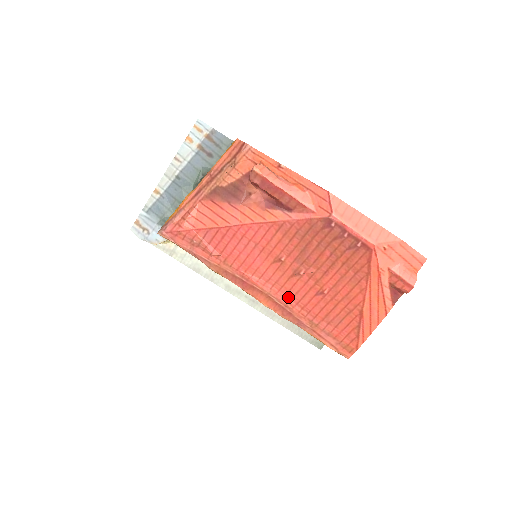
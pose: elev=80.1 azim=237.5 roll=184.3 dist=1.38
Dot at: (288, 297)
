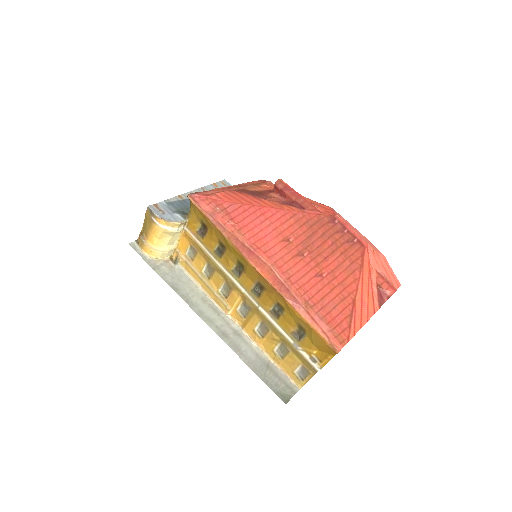
Dot at: (289, 274)
